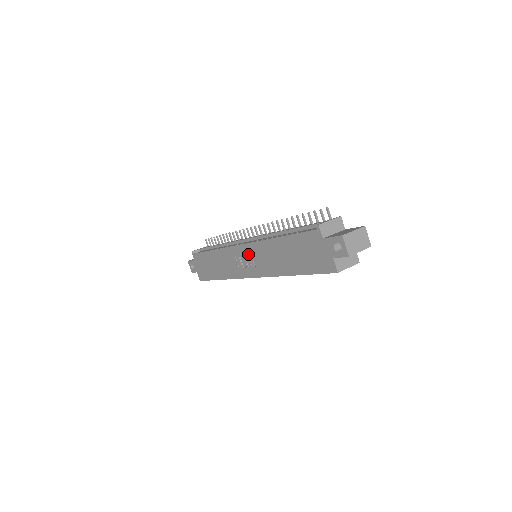
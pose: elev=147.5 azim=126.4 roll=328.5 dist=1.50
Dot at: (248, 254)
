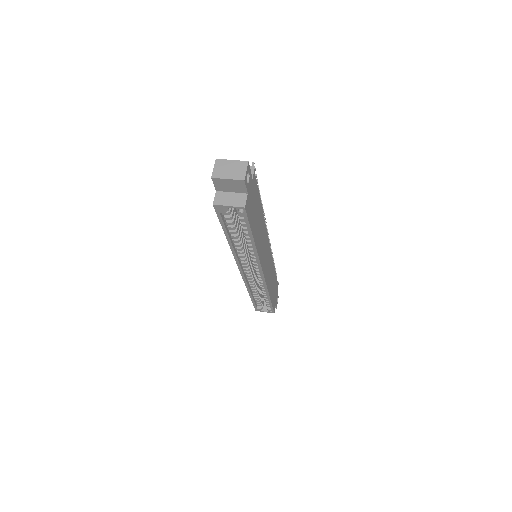
Dot at: occluded
